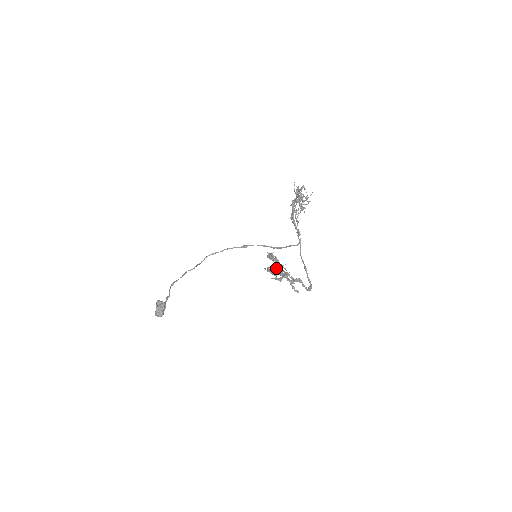
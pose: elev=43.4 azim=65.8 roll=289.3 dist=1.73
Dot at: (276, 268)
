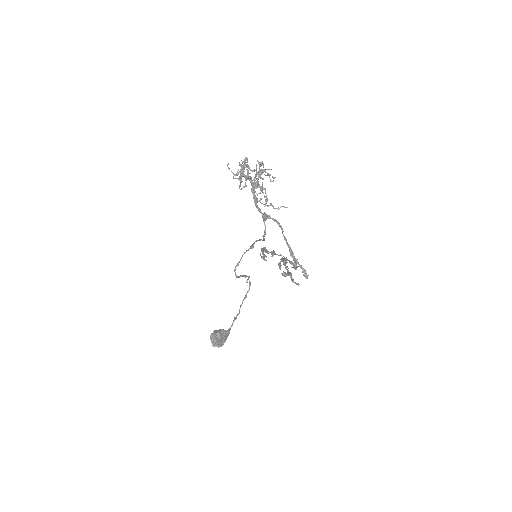
Dot at: (283, 258)
